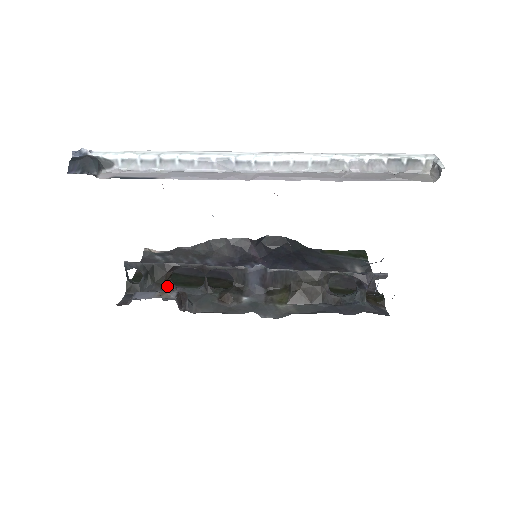
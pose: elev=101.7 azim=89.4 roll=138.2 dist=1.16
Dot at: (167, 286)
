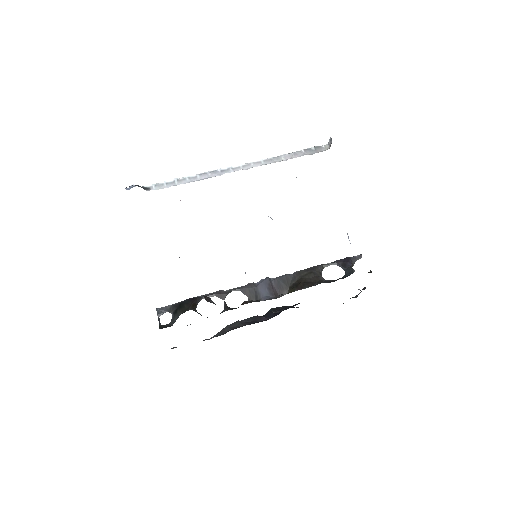
Dot at: occluded
